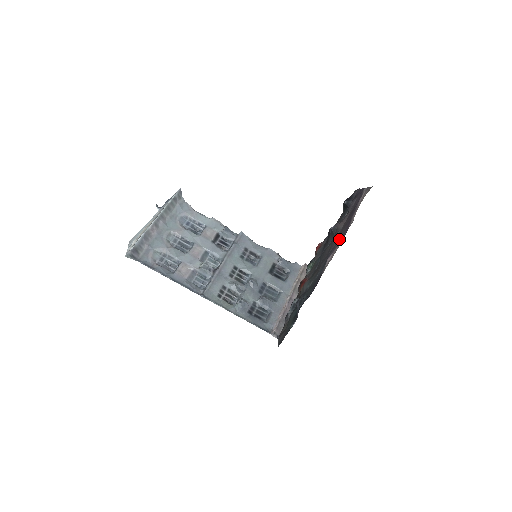
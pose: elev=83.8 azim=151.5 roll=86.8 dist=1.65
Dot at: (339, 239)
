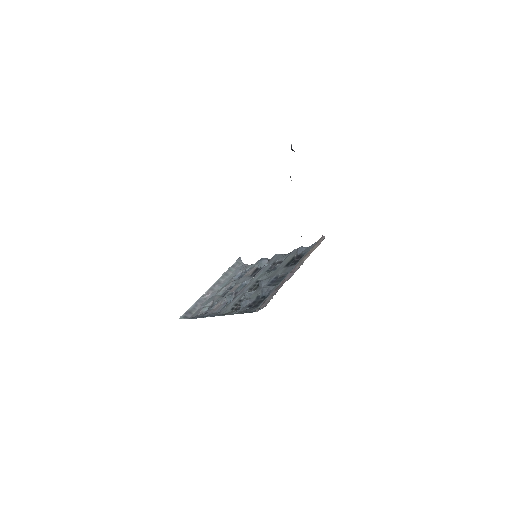
Dot at: occluded
